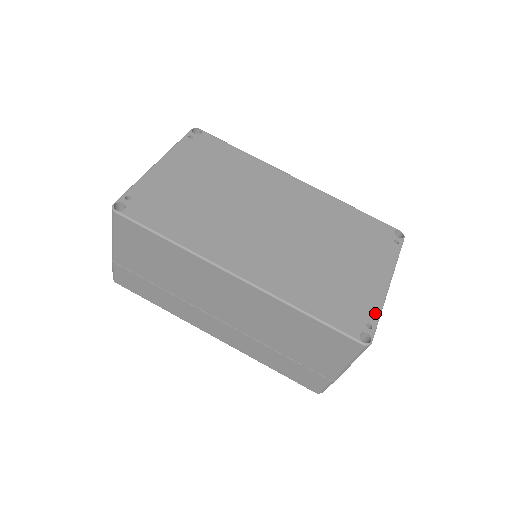
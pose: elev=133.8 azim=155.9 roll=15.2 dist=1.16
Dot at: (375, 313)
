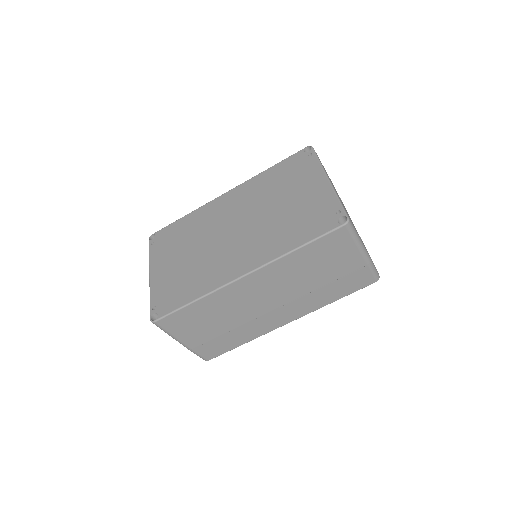
Dot at: (335, 202)
